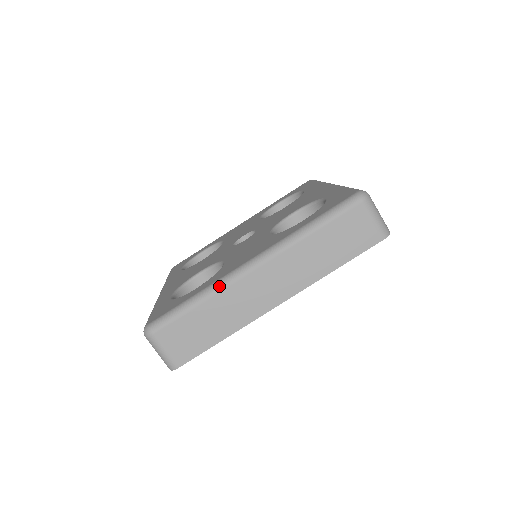
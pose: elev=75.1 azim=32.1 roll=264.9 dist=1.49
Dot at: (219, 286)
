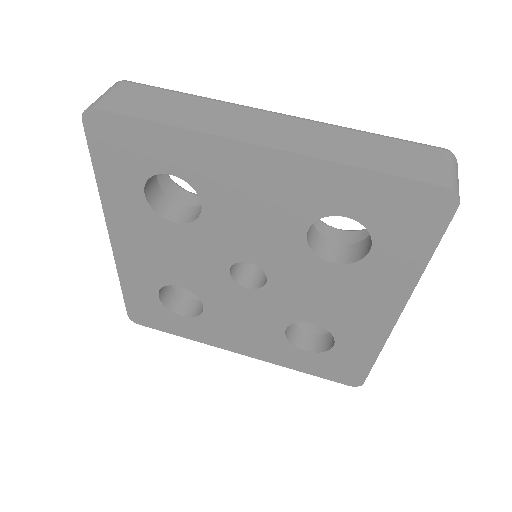
Dot at: (227, 102)
